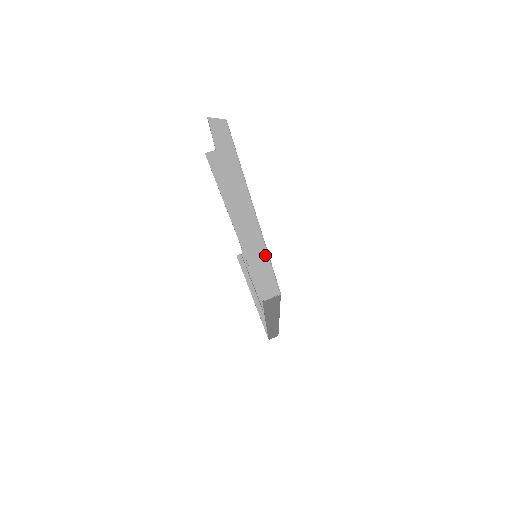
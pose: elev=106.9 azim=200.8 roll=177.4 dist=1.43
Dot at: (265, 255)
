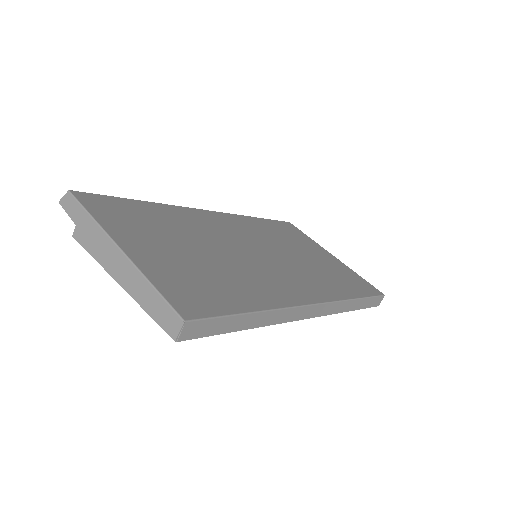
Dot at: (153, 291)
